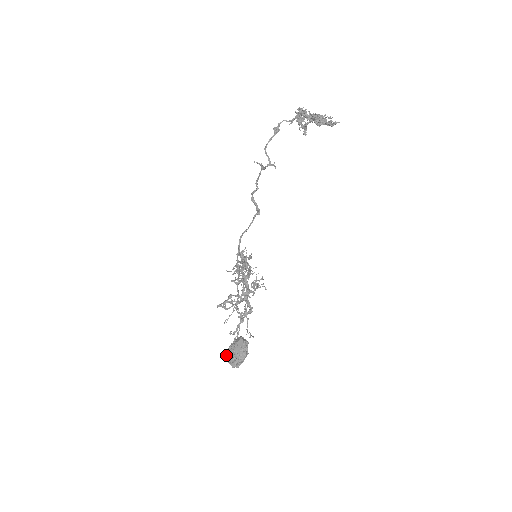
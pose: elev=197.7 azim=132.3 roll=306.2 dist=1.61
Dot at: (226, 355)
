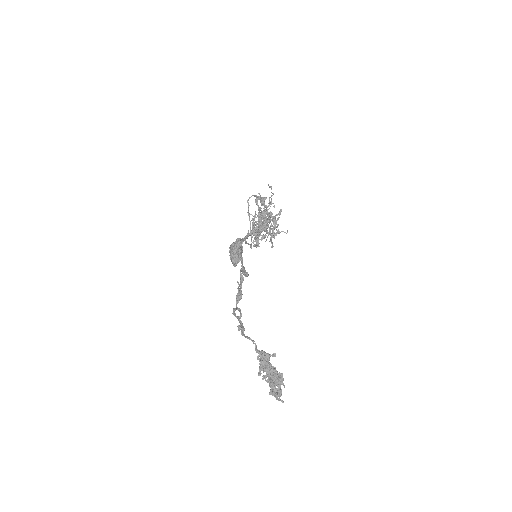
Dot at: (230, 245)
